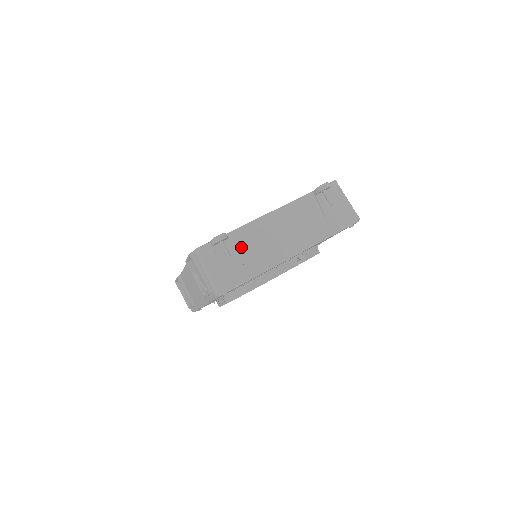
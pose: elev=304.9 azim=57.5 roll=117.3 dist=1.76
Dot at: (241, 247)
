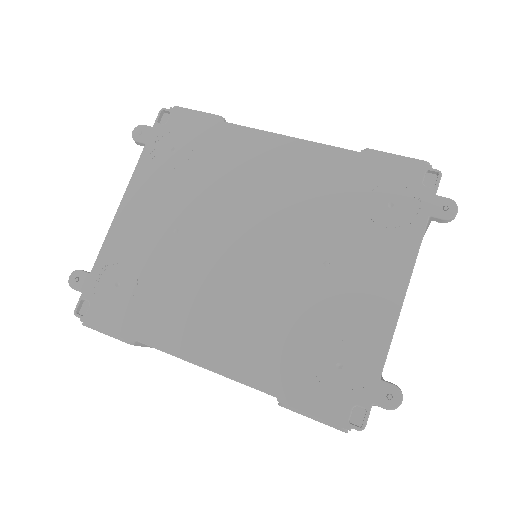
Dot at: occluded
